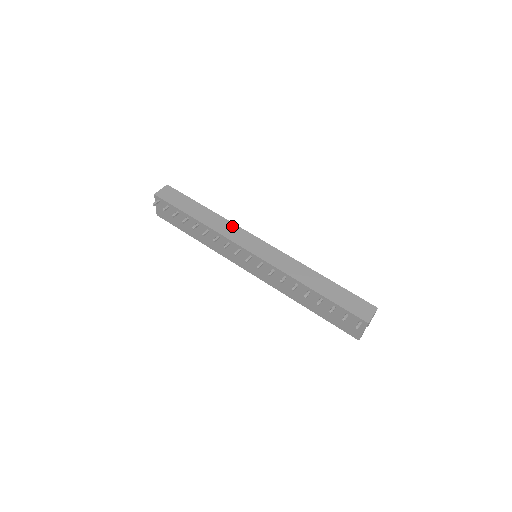
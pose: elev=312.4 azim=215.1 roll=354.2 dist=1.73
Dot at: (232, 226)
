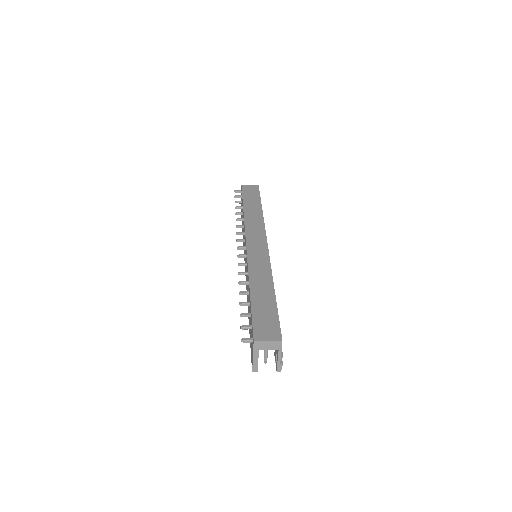
Dot at: (260, 224)
